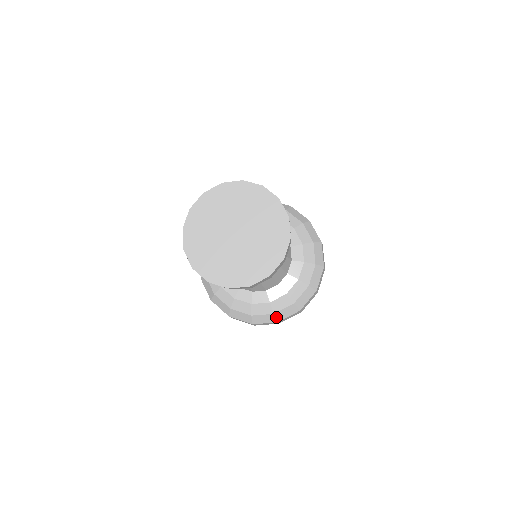
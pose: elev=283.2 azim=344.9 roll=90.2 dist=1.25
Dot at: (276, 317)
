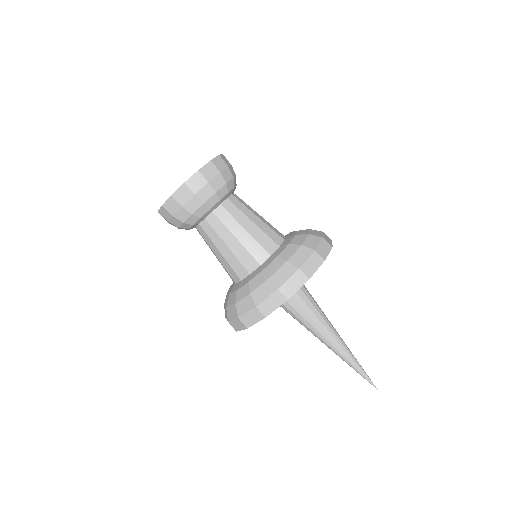
Dot at: (254, 299)
